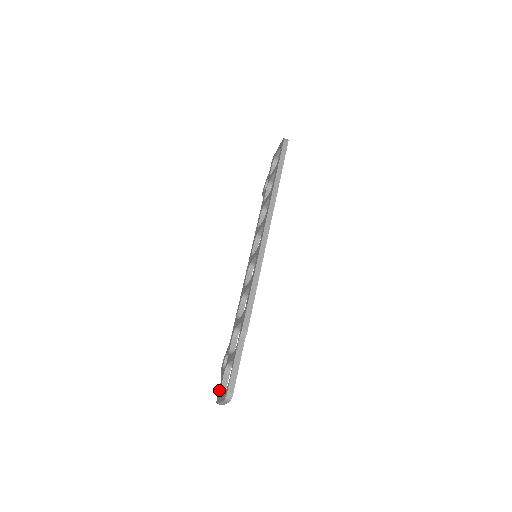
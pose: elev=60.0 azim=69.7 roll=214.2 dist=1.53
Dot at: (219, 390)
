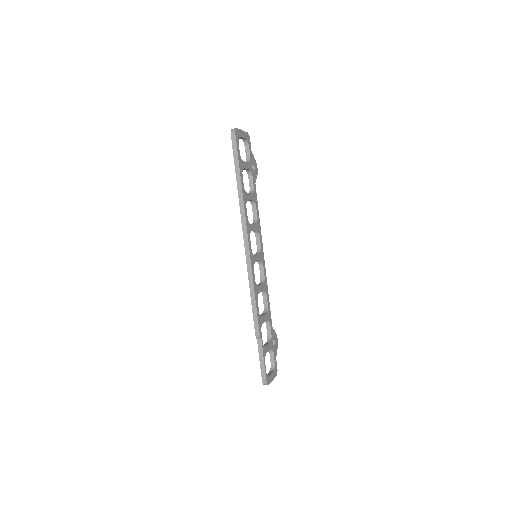
Dot at: (271, 365)
